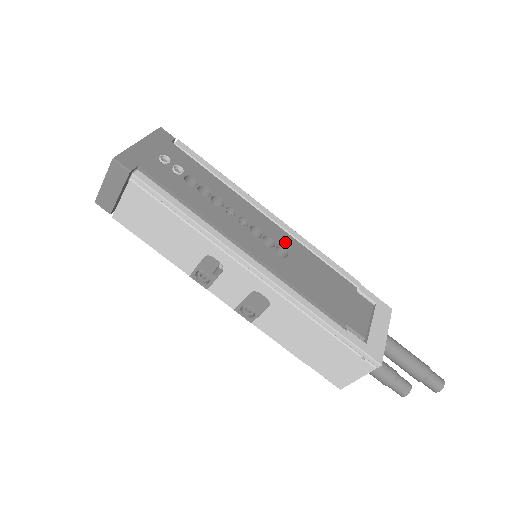
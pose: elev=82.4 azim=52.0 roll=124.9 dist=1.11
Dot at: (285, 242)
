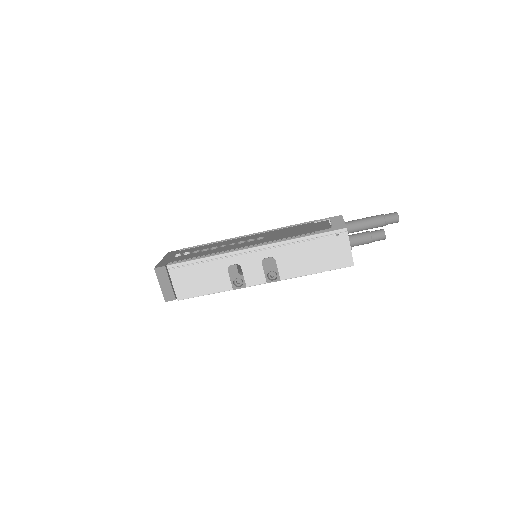
Dot at: (260, 236)
